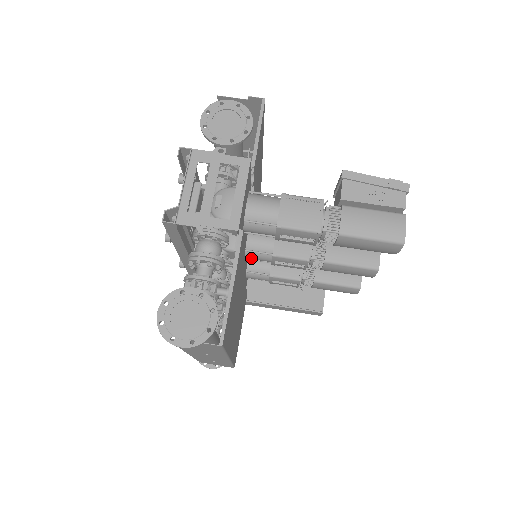
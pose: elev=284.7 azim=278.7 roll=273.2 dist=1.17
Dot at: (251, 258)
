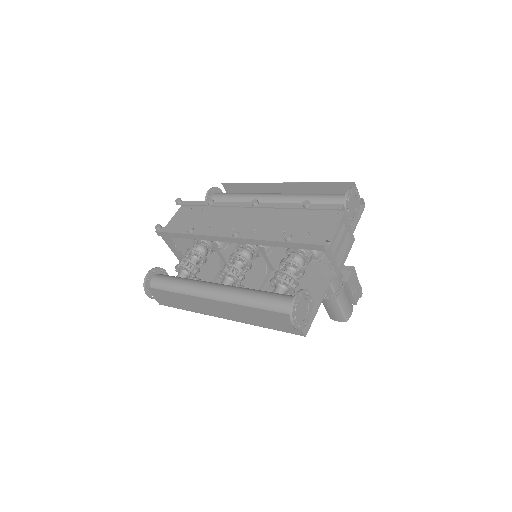
Dot at: occluded
